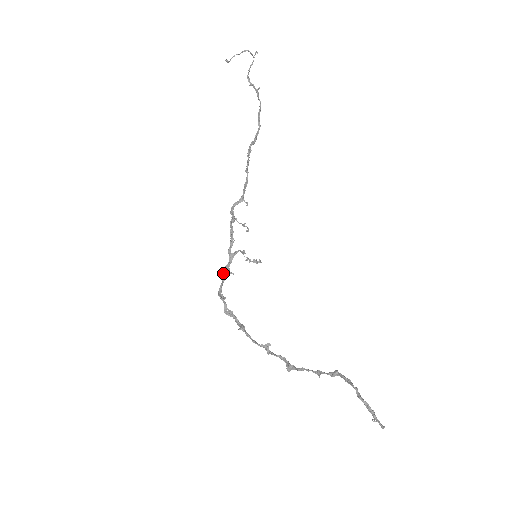
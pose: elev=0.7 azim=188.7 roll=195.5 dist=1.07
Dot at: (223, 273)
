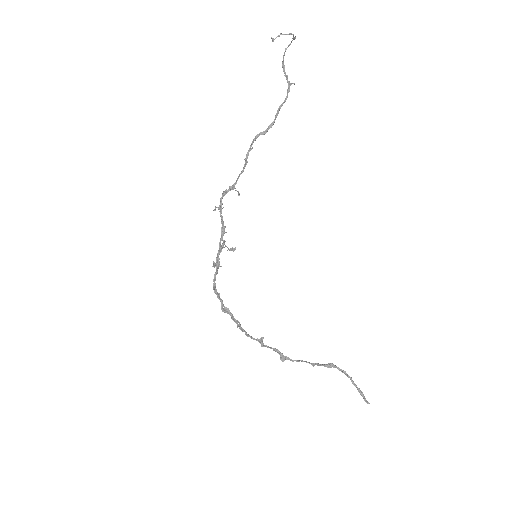
Dot at: (213, 266)
